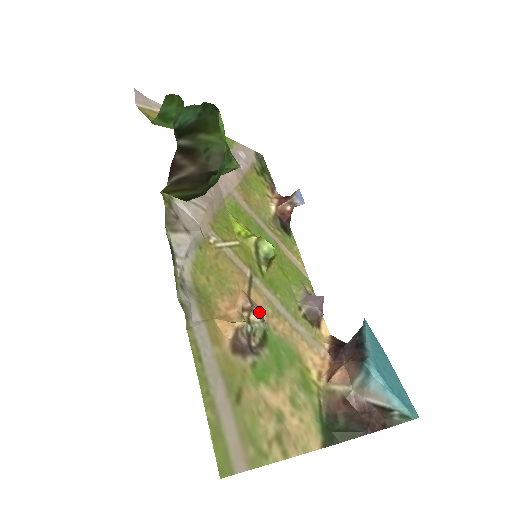
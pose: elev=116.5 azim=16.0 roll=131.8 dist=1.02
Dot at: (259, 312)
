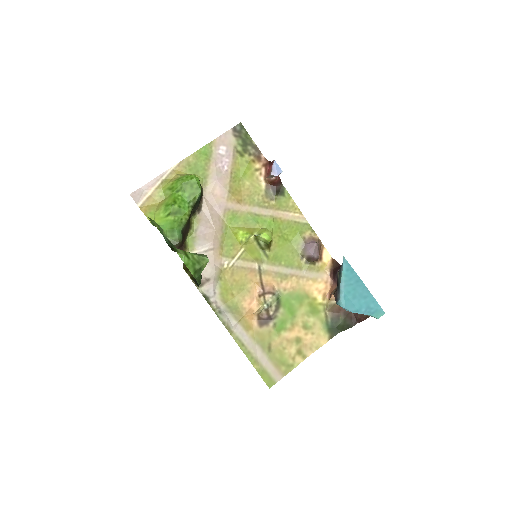
Dot at: (270, 291)
